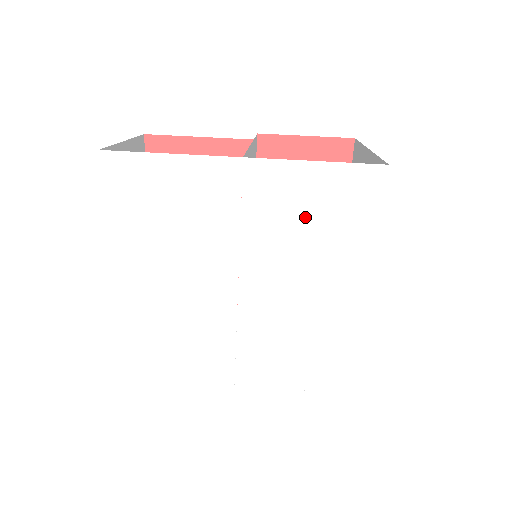
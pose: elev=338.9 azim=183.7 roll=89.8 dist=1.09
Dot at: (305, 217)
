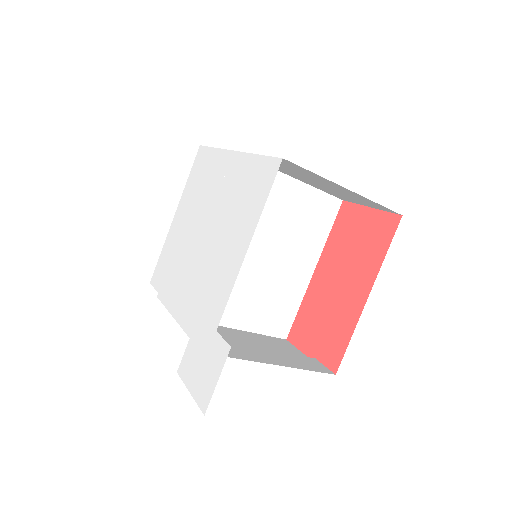
Dot at: (240, 193)
